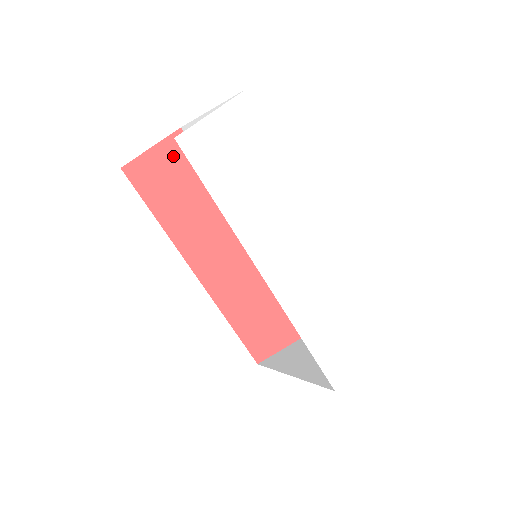
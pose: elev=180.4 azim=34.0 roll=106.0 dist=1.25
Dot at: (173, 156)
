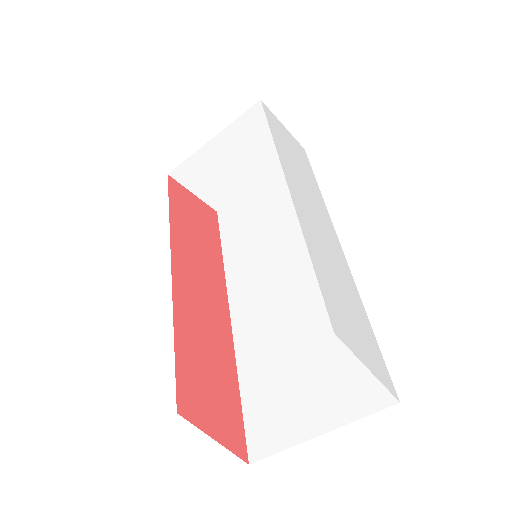
Dot at: (203, 212)
